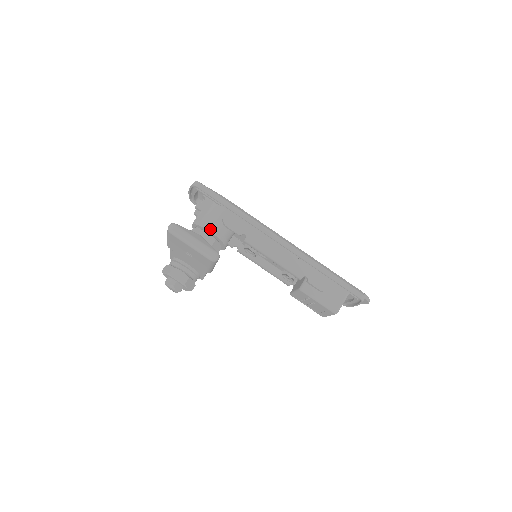
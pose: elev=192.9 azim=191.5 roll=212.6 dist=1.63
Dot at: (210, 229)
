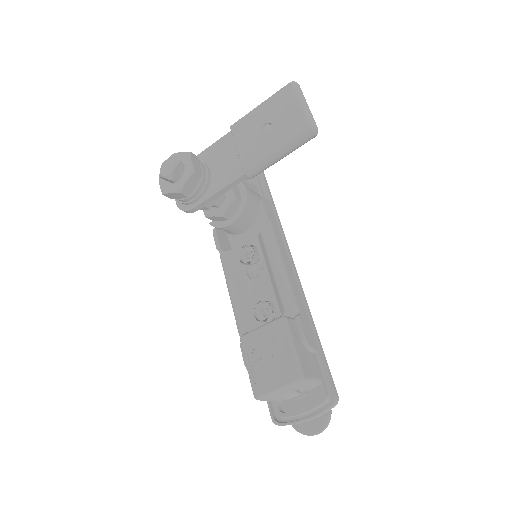
Dot at: (247, 188)
